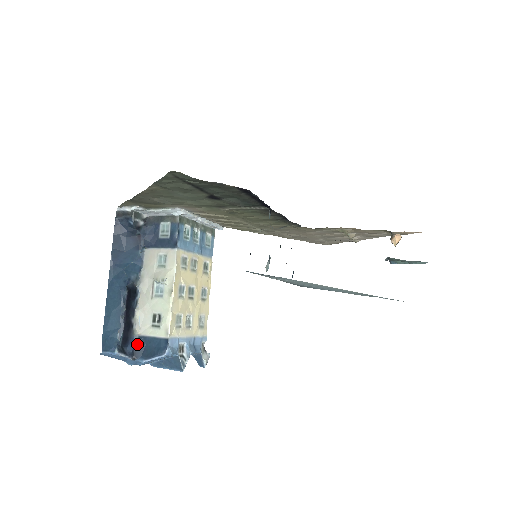
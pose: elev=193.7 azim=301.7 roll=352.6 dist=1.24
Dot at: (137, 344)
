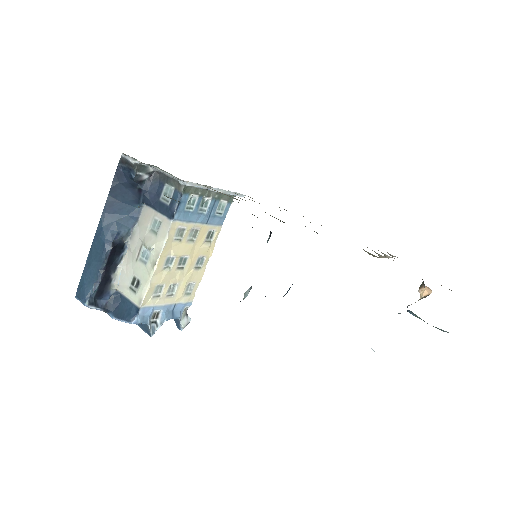
Dot at: (112, 298)
